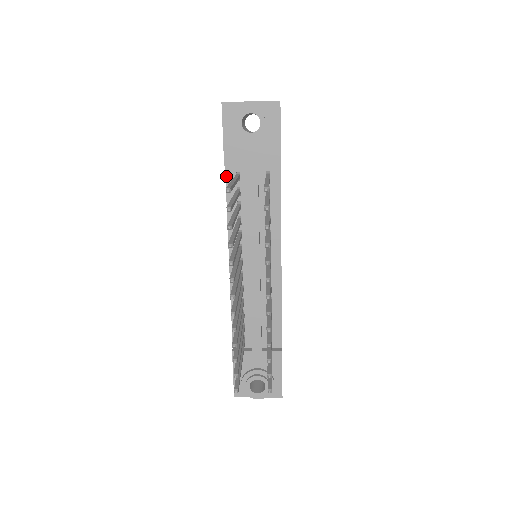
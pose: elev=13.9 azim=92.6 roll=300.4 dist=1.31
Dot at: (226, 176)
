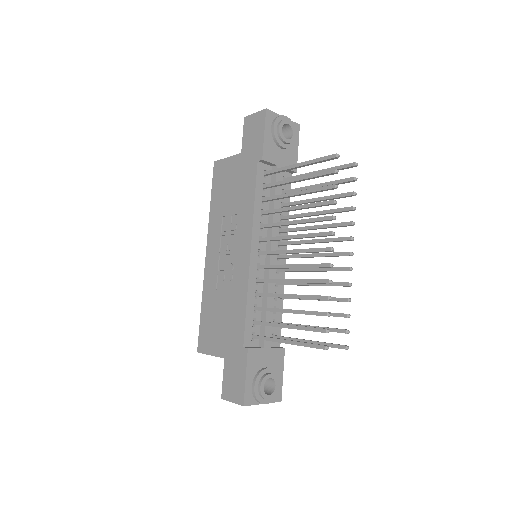
Dot at: (257, 171)
